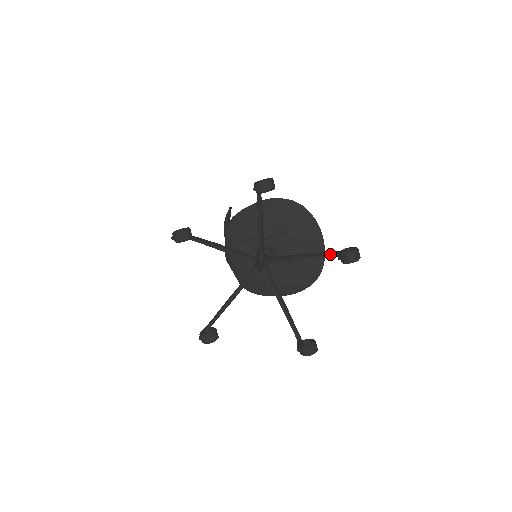
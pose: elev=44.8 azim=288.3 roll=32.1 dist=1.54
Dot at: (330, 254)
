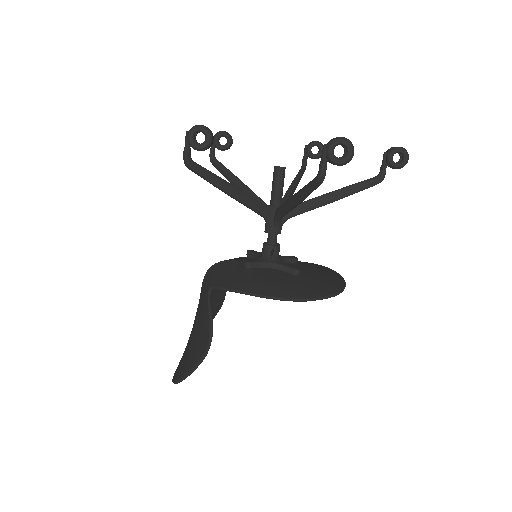
Dot at: (371, 178)
